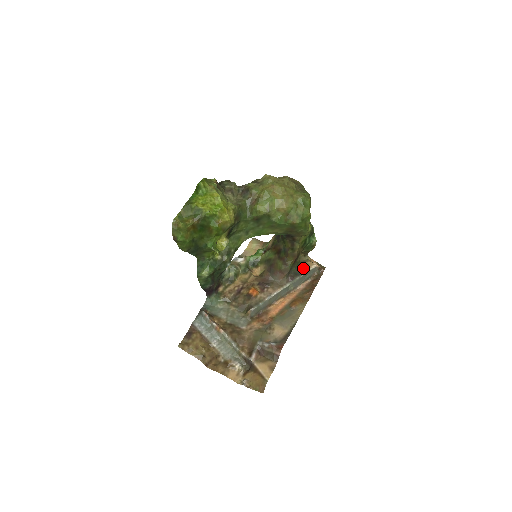
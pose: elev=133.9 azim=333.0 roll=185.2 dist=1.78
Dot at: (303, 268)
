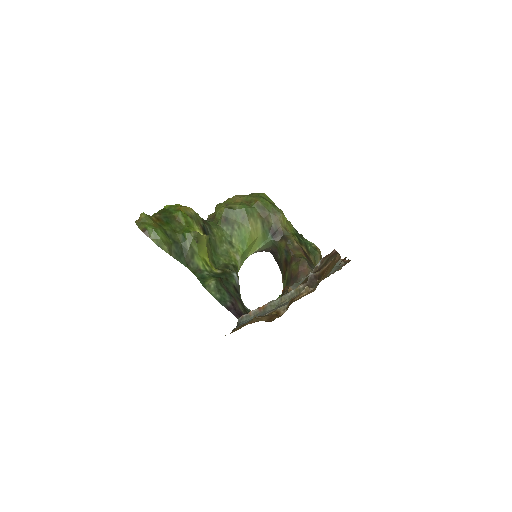
Dot at: occluded
